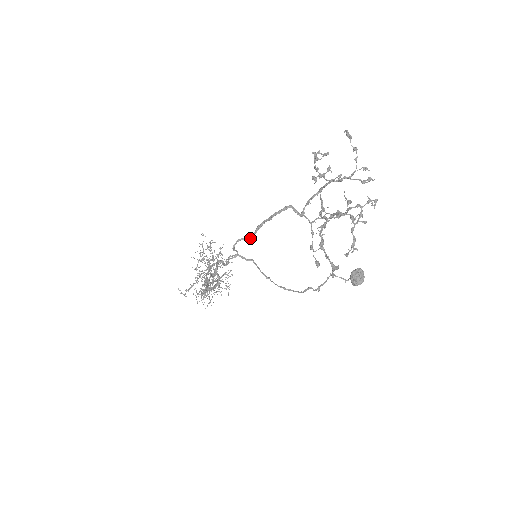
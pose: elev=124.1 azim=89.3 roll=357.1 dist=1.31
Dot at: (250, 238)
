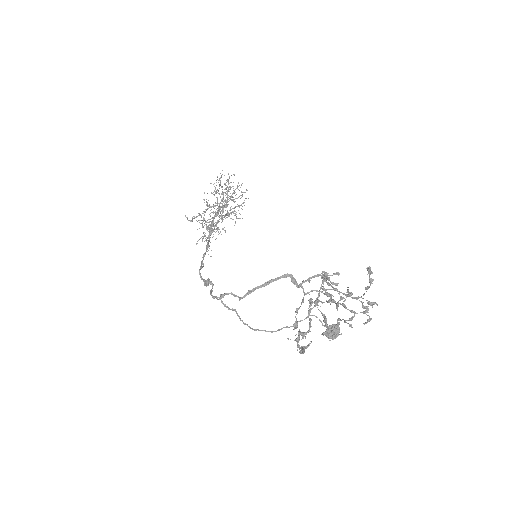
Dot at: (238, 297)
